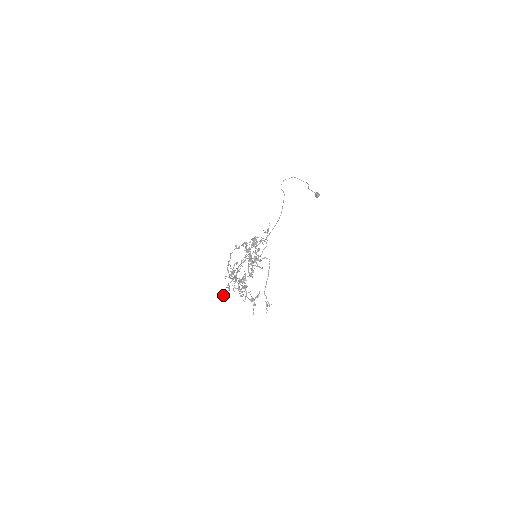
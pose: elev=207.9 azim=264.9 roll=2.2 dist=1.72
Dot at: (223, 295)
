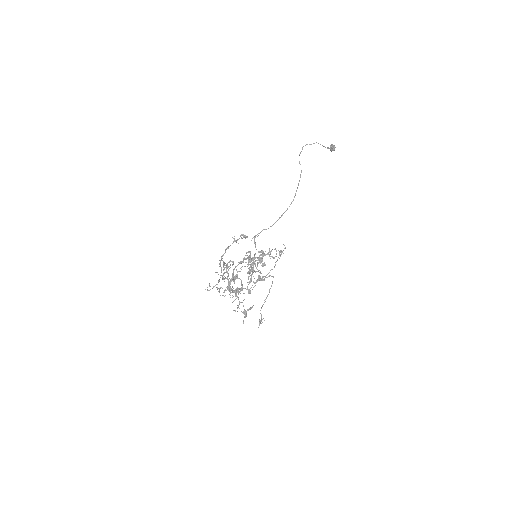
Dot at: occluded
